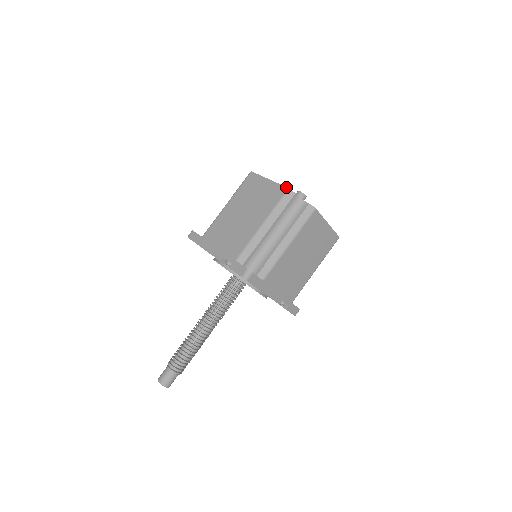
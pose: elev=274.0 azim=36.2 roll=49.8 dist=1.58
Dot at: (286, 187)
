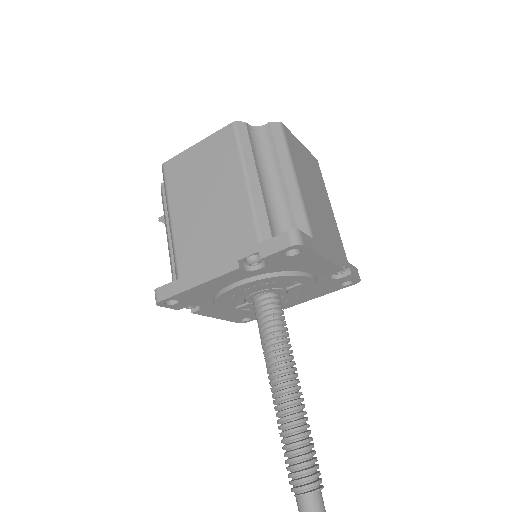
Dot at: (228, 124)
